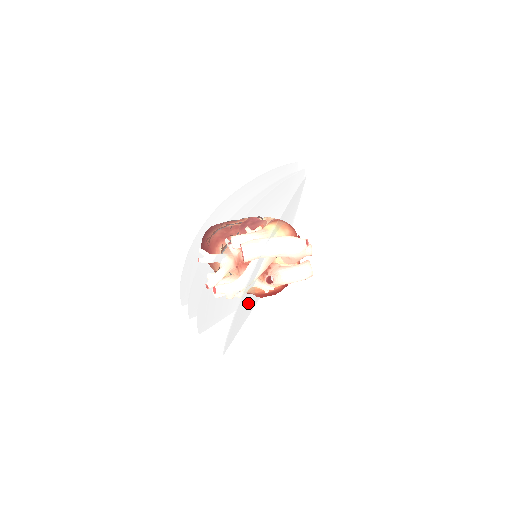
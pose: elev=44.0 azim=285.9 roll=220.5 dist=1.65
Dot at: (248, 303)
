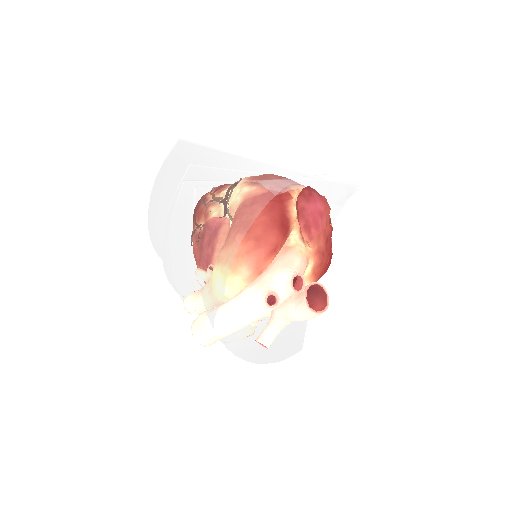
Dot at: occluded
